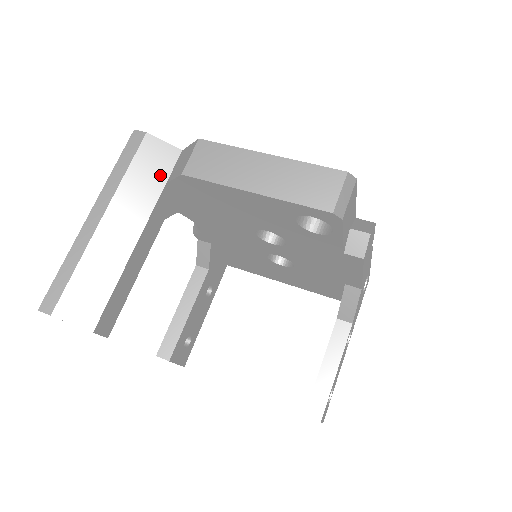
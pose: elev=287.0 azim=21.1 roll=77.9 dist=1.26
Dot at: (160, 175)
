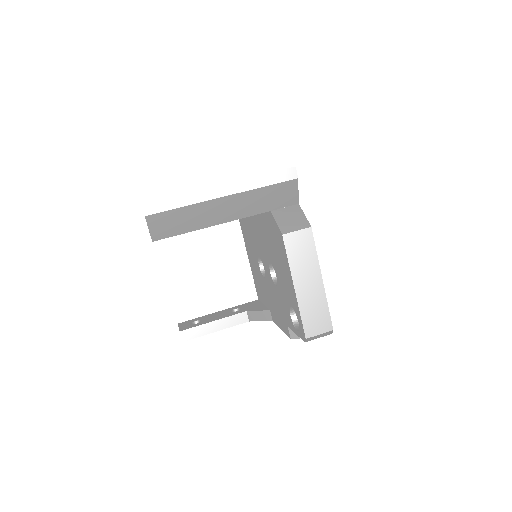
Dot at: (274, 204)
